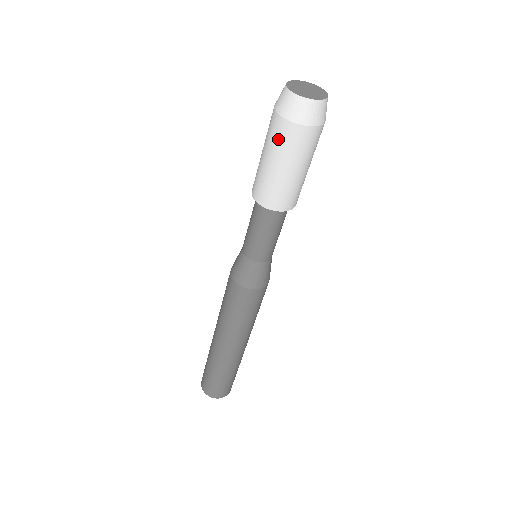
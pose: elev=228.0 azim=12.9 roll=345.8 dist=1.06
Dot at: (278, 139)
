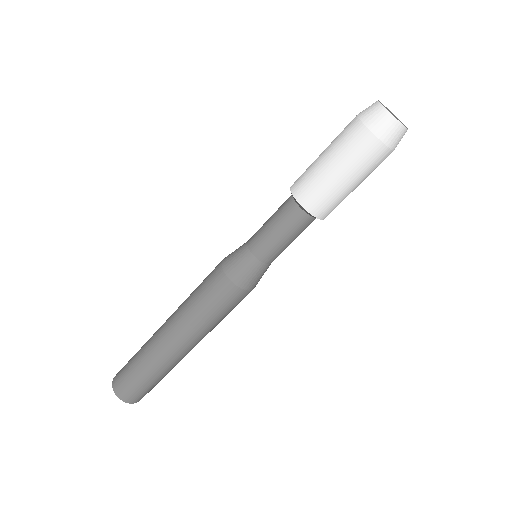
Dot at: (359, 153)
